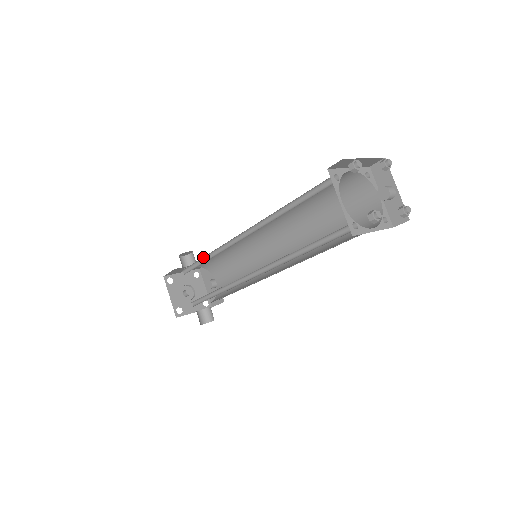
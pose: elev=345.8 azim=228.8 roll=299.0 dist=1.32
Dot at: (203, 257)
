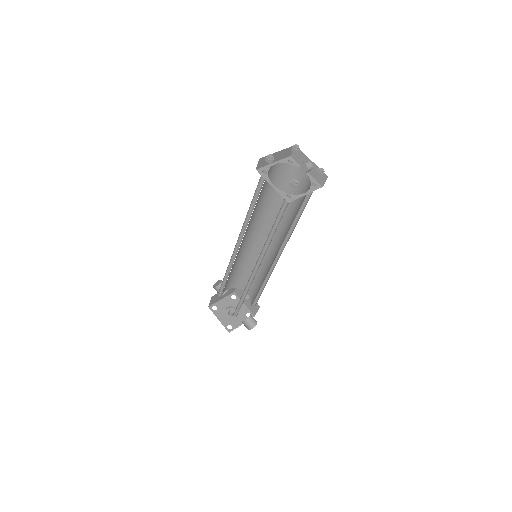
Dot at: (224, 276)
